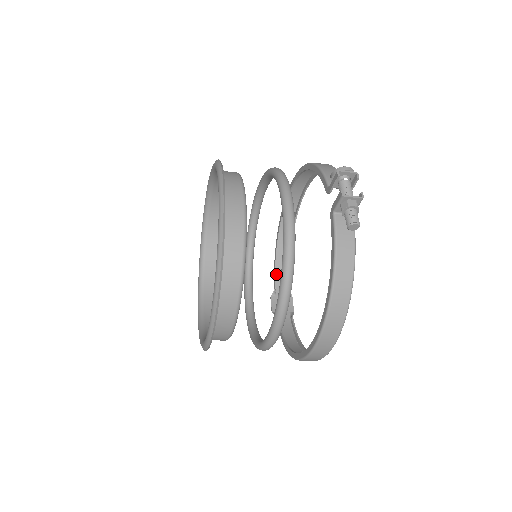
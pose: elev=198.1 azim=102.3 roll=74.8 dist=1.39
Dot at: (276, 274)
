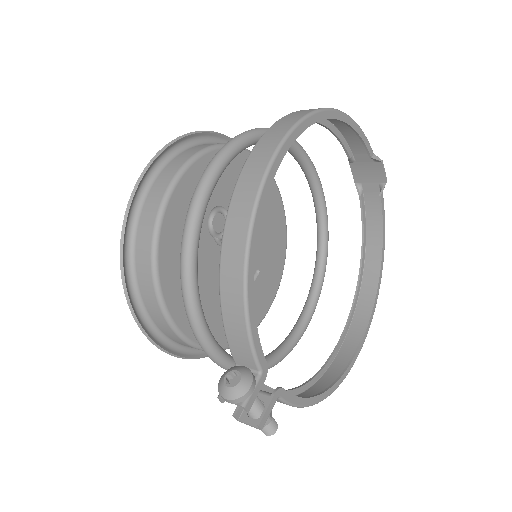
Dot at: (346, 138)
